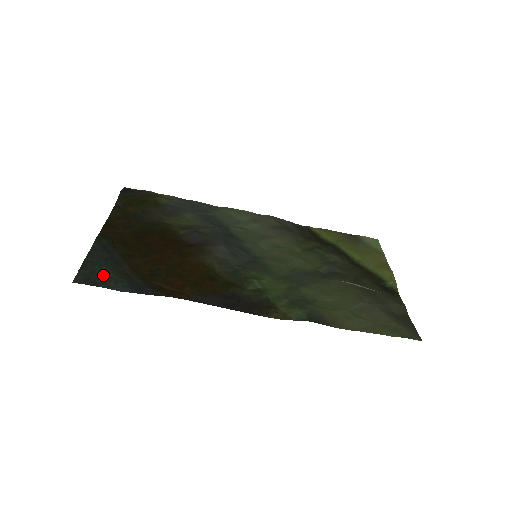
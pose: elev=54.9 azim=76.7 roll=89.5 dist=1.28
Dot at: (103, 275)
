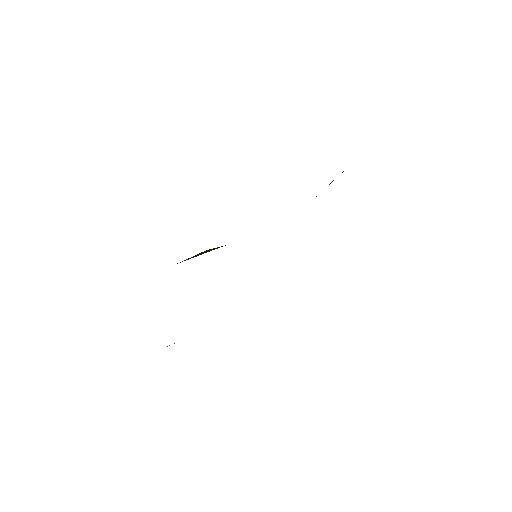
Dot at: occluded
